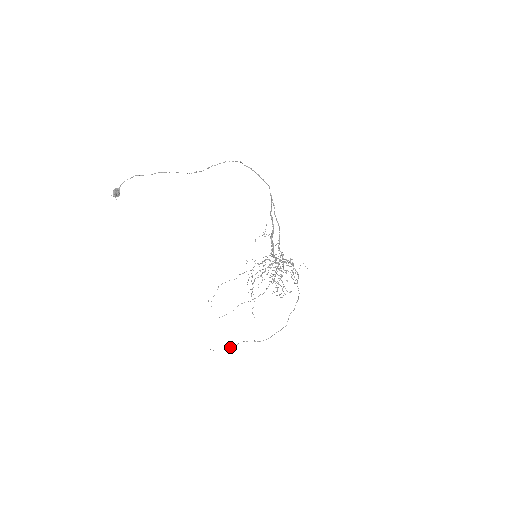
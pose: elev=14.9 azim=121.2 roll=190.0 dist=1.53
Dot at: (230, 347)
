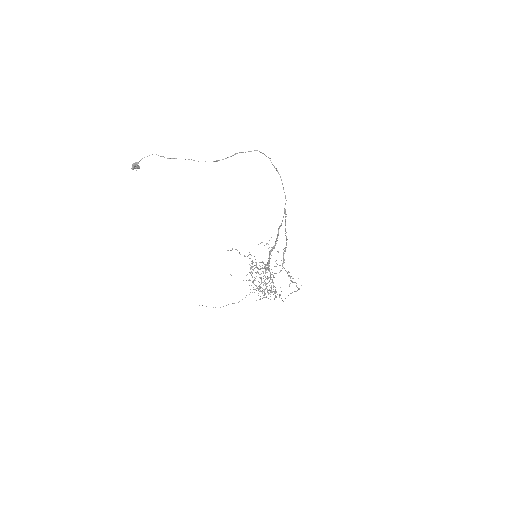
Dot at: occluded
